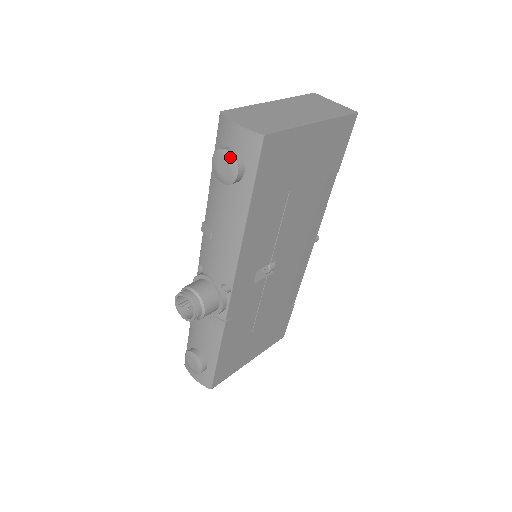
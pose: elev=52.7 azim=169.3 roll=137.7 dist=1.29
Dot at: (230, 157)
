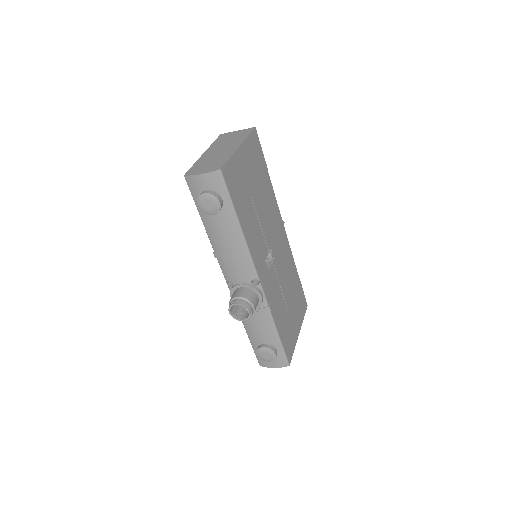
Dot at: (209, 196)
